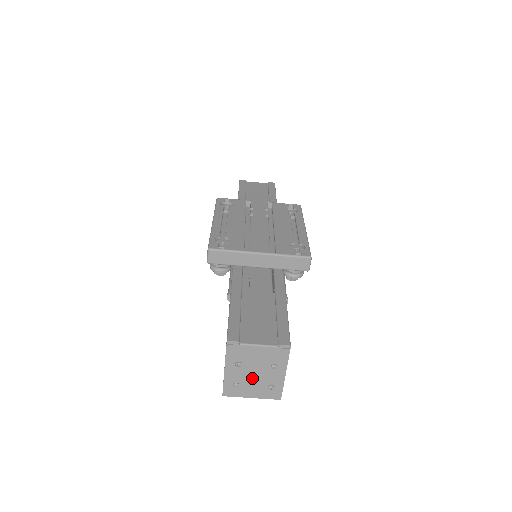
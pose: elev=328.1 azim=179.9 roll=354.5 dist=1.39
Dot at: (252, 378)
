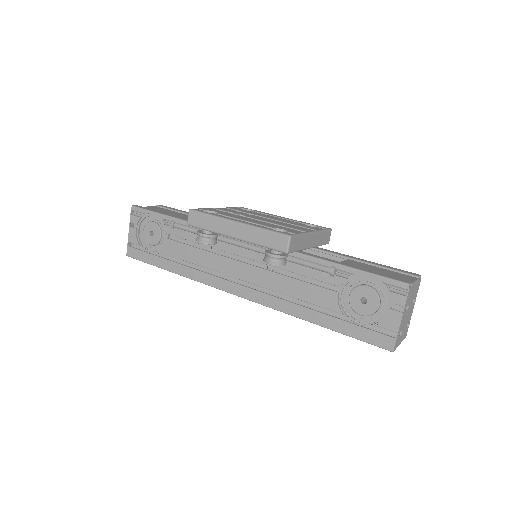
Dot at: (406, 320)
